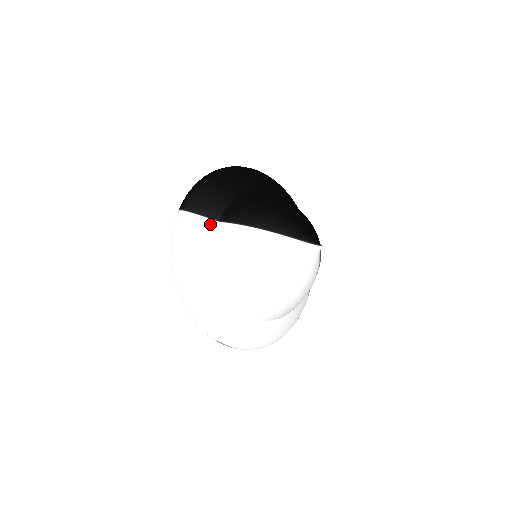
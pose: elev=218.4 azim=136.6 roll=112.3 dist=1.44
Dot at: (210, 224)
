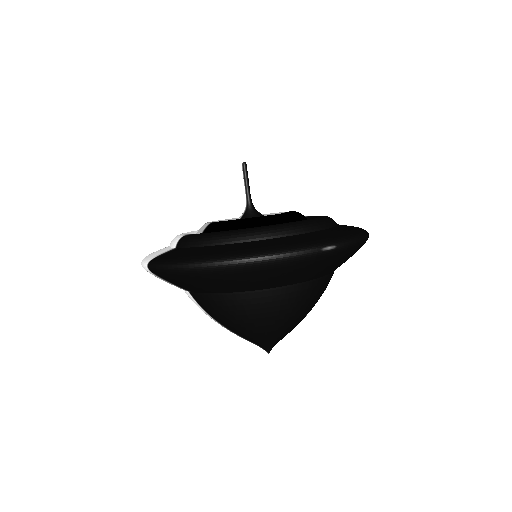
Dot at: occluded
